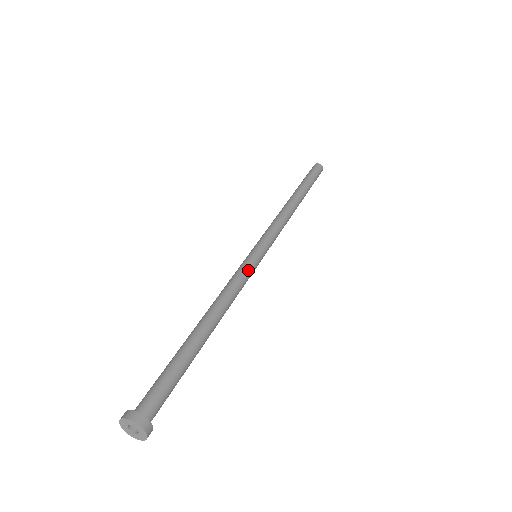
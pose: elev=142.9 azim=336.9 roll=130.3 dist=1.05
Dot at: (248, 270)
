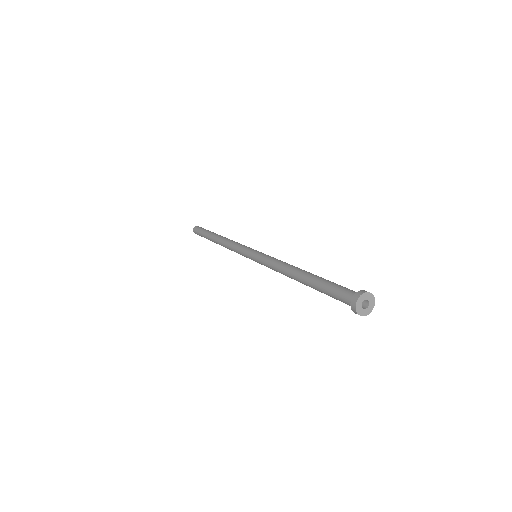
Dot at: (267, 256)
